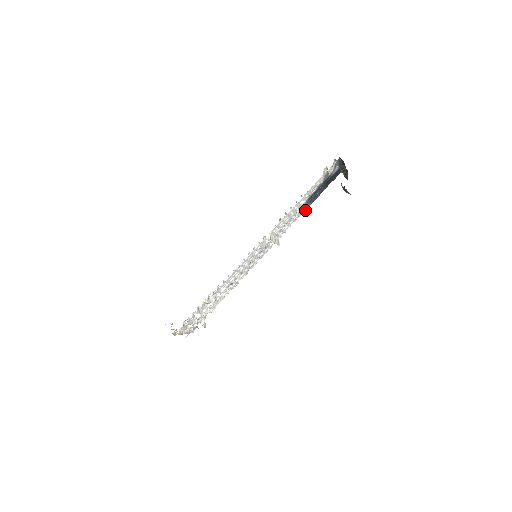
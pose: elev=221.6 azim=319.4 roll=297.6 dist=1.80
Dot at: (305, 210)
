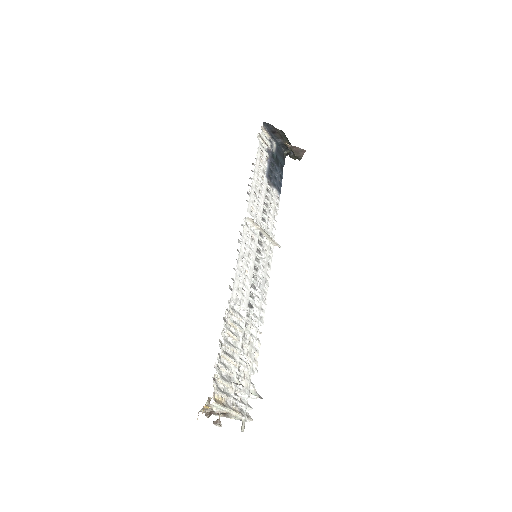
Dot at: (279, 201)
